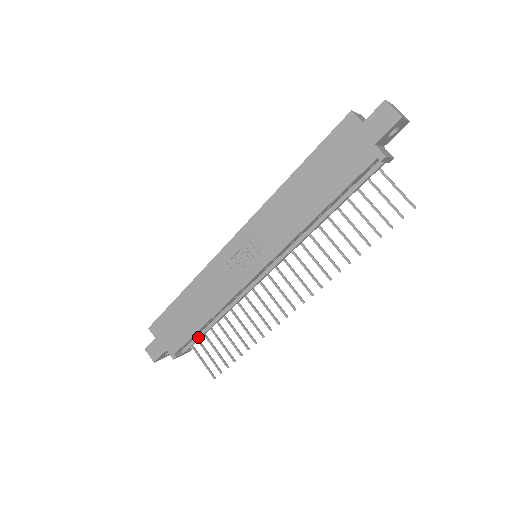
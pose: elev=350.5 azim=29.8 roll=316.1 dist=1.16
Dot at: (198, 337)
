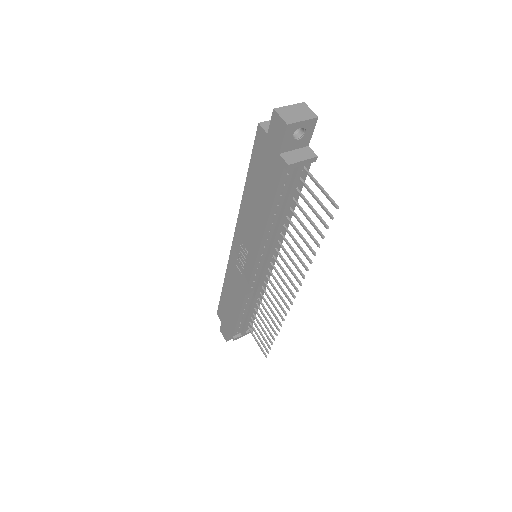
Dot at: (245, 323)
